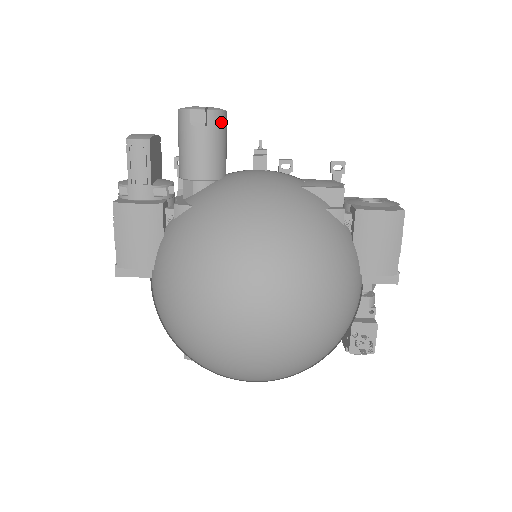
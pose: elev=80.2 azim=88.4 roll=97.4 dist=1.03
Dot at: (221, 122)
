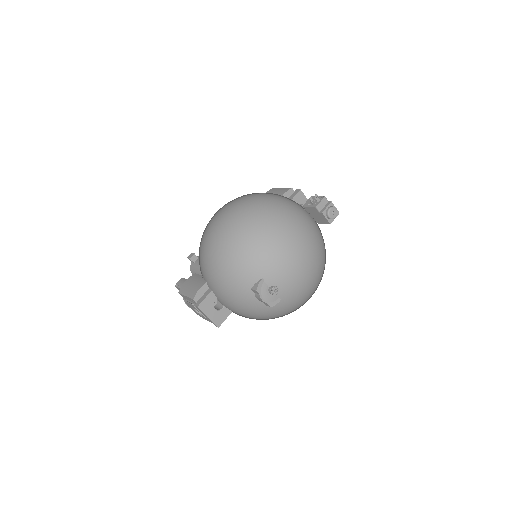
Dot at: occluded
